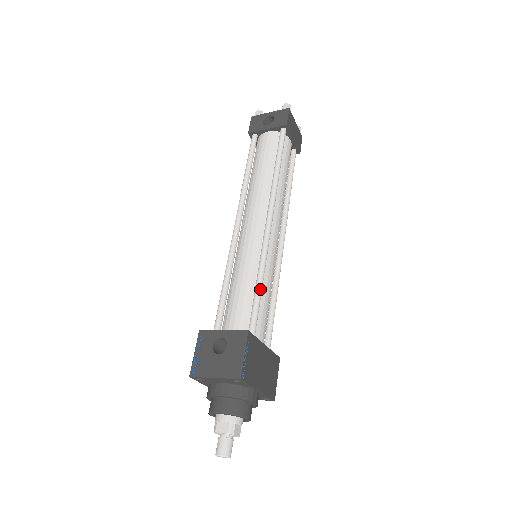
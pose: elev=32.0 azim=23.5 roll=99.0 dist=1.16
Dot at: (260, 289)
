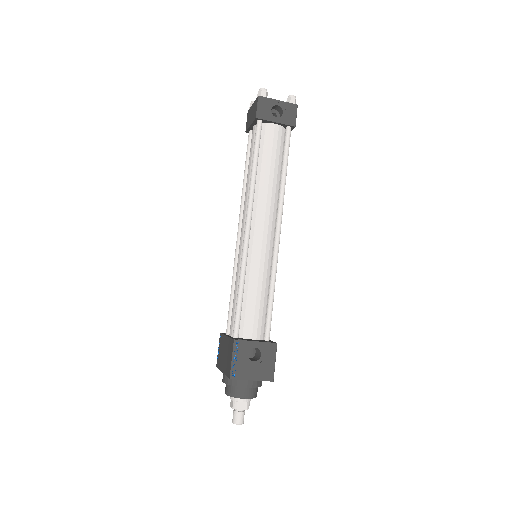
Dot at: (273, 299)
